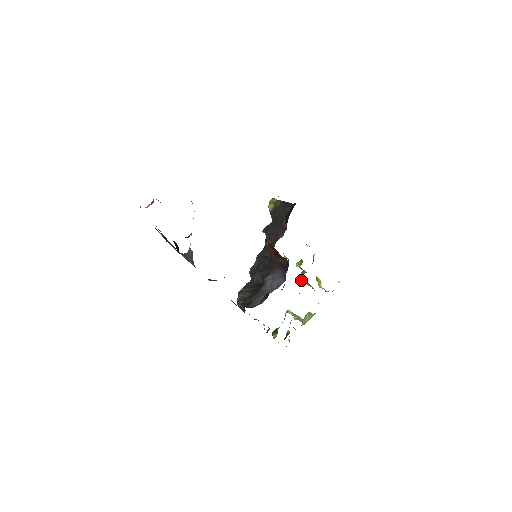
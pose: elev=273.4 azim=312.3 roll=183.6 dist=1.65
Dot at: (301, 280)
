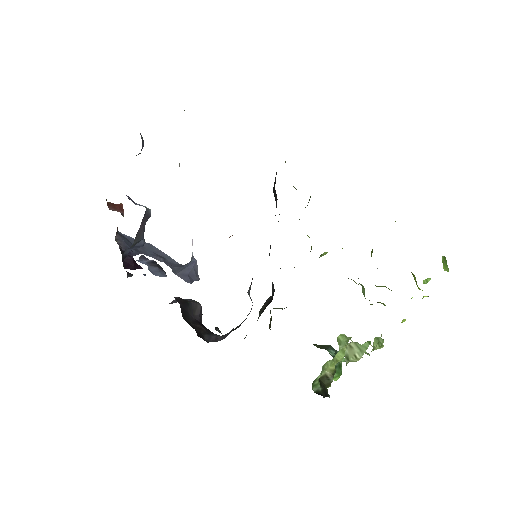
Dot at: occluded
